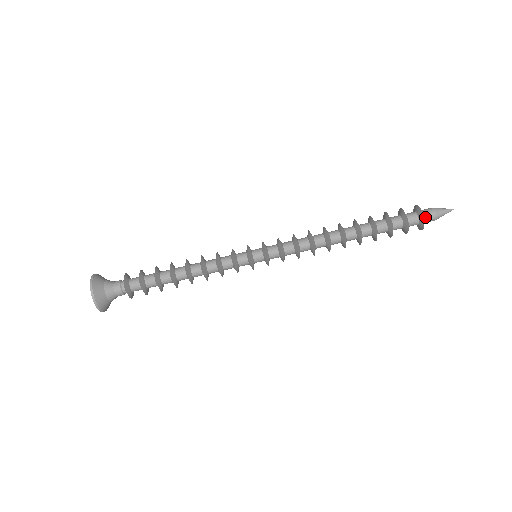
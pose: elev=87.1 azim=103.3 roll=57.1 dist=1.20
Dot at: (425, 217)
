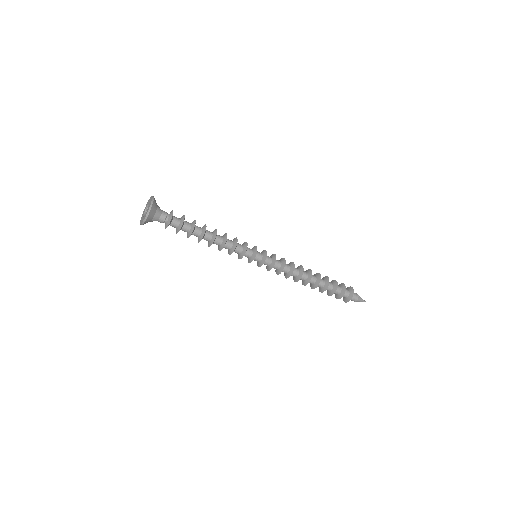
Dot at: occluded
